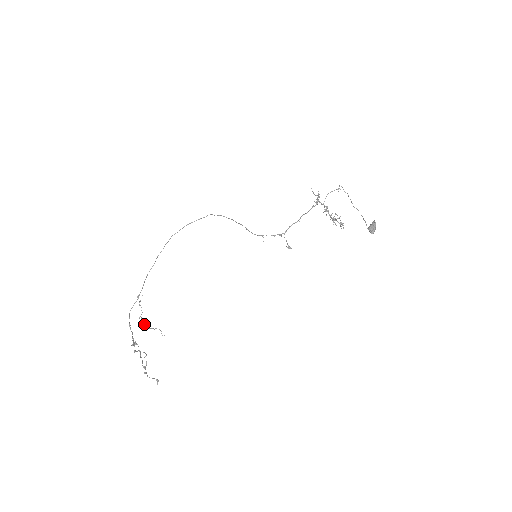
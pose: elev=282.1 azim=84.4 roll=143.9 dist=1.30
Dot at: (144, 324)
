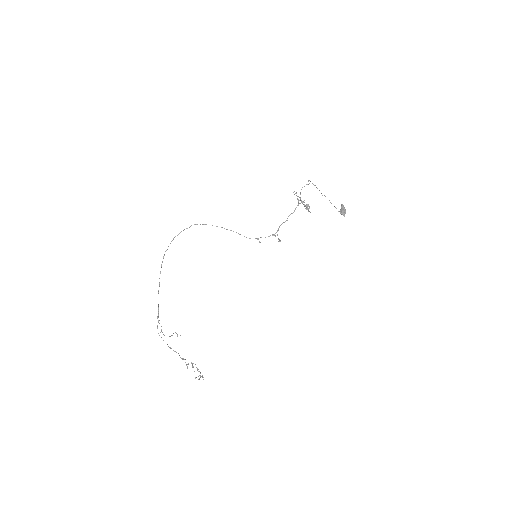
Dot at: occluded
